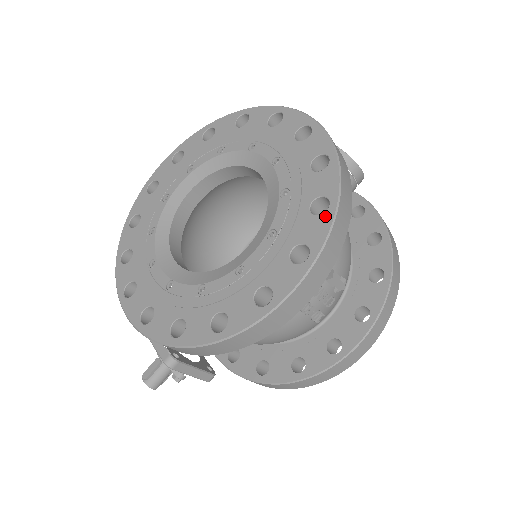
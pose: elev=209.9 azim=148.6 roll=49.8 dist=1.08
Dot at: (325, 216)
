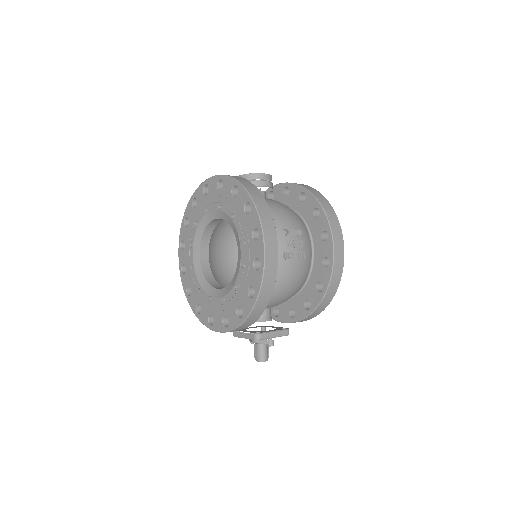
Dot at: (252, 210)
